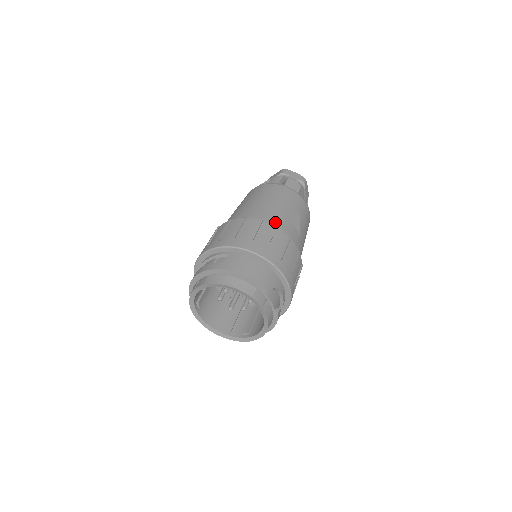
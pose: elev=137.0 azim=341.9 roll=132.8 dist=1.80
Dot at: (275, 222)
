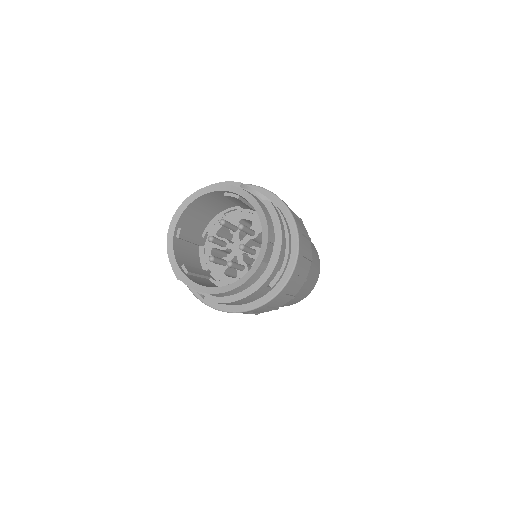
Dot at: occluded
